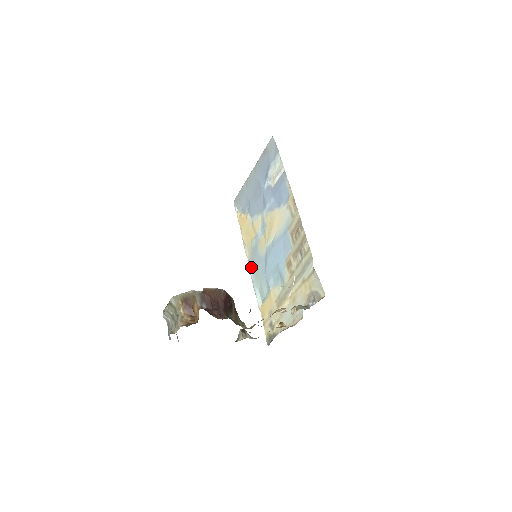
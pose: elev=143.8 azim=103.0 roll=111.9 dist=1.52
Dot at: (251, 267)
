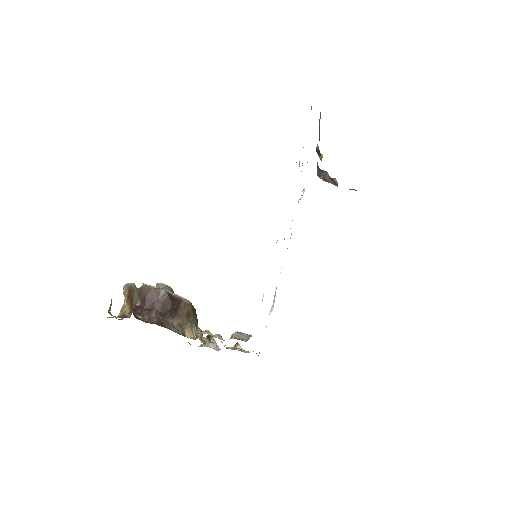
Dot at: occluded
